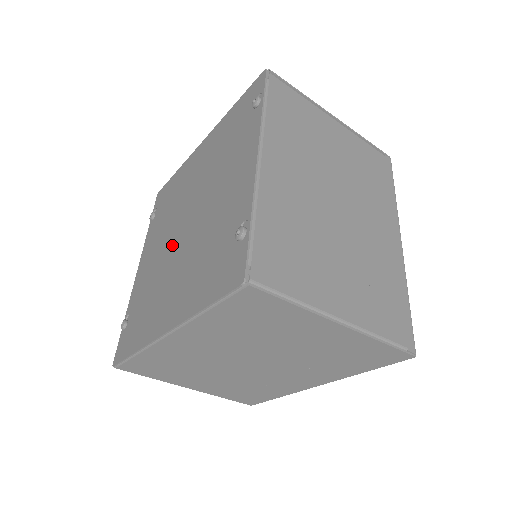
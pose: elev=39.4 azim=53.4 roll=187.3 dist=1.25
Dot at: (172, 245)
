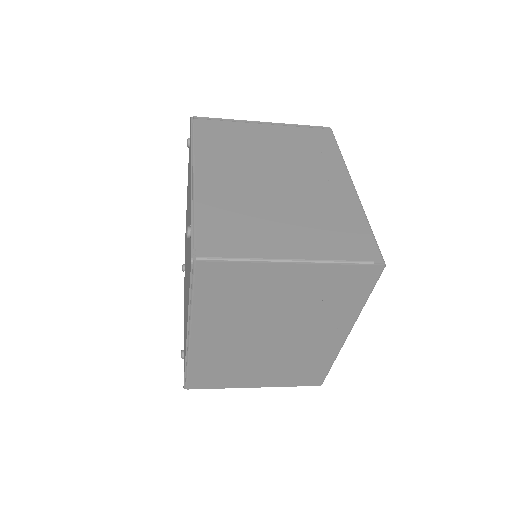
Dot at: occluded
